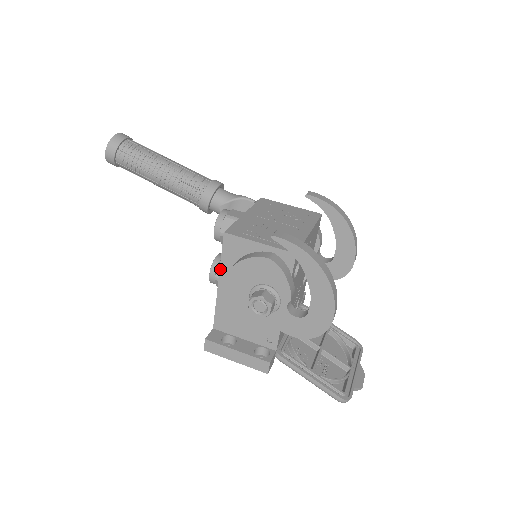
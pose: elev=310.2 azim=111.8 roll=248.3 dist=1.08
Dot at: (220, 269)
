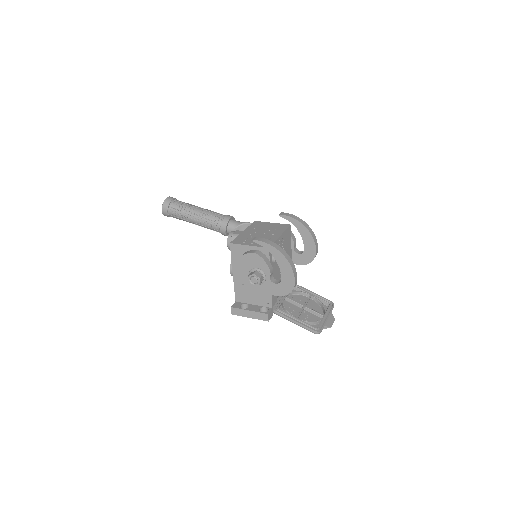
Dot at: (232, 265)
